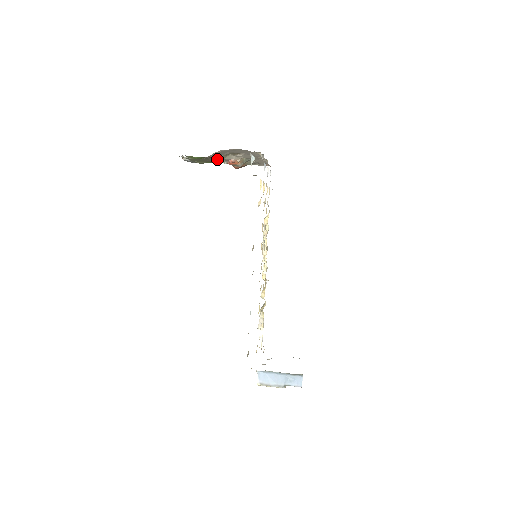
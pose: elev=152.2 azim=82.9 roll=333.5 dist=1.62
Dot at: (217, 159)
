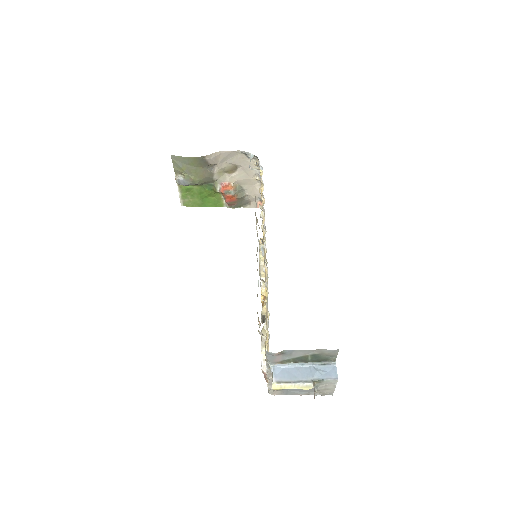
Dot at: (212, 176)
